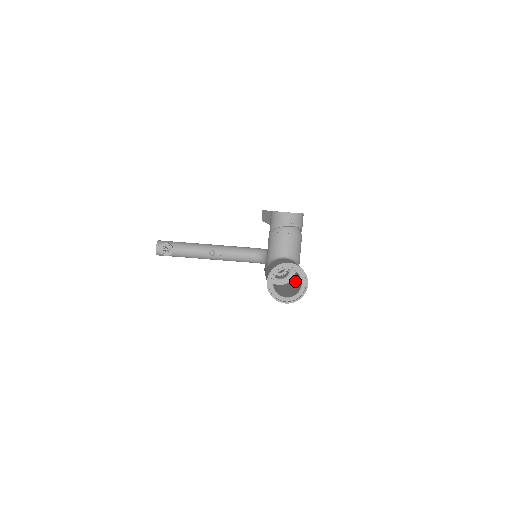
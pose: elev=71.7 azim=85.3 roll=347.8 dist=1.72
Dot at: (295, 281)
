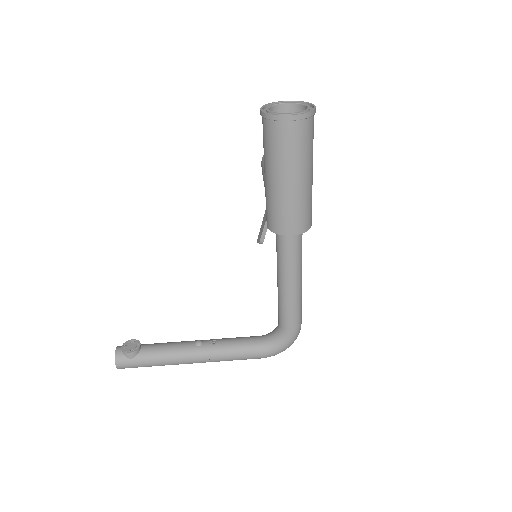
Dot at: (310, 200)
